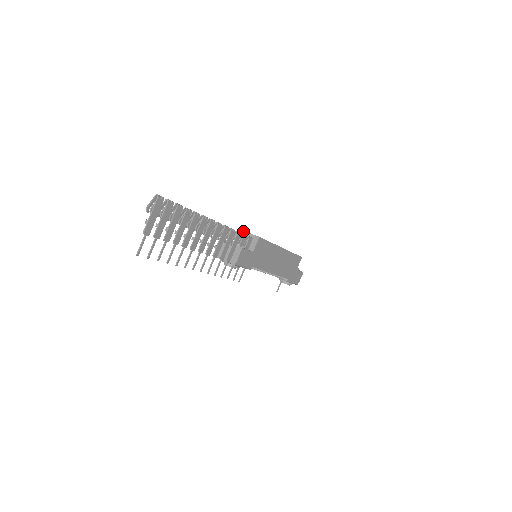
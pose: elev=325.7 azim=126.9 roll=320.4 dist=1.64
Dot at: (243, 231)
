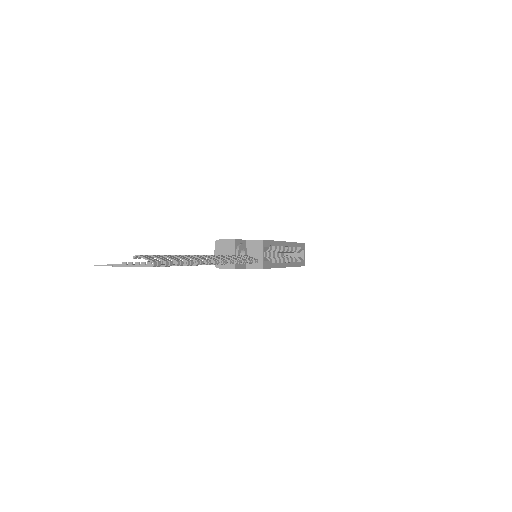
Dot at: (263, 245)
